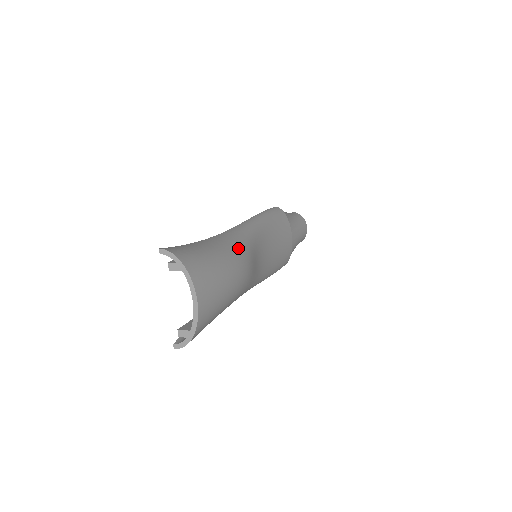
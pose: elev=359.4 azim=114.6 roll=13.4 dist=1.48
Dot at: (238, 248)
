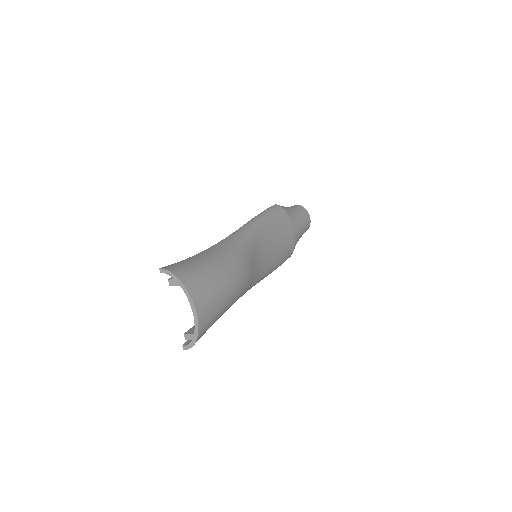
Dot at: (234, 255)
